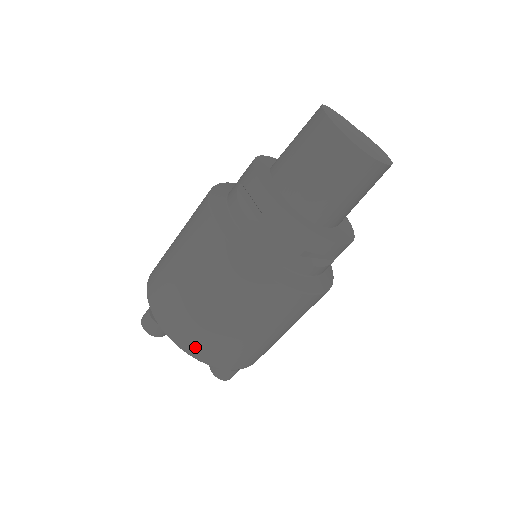
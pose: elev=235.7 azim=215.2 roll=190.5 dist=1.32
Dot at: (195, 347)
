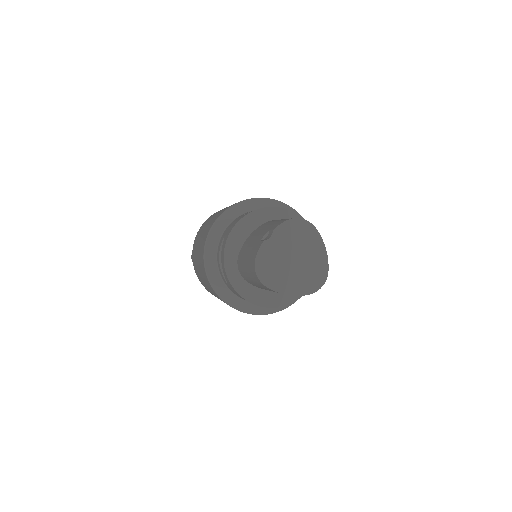
Dot at: occluded
